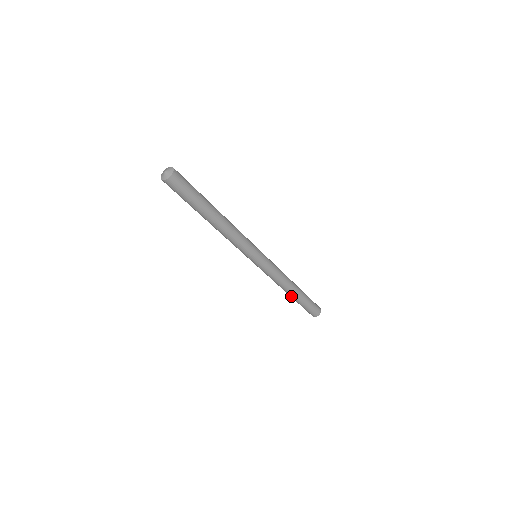
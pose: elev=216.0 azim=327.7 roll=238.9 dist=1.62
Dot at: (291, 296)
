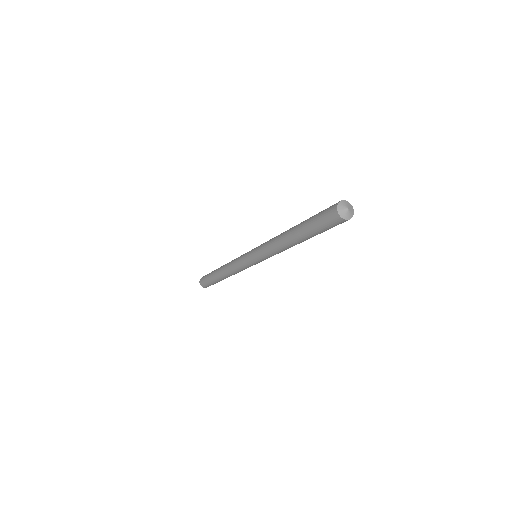
Dot at: occluded
